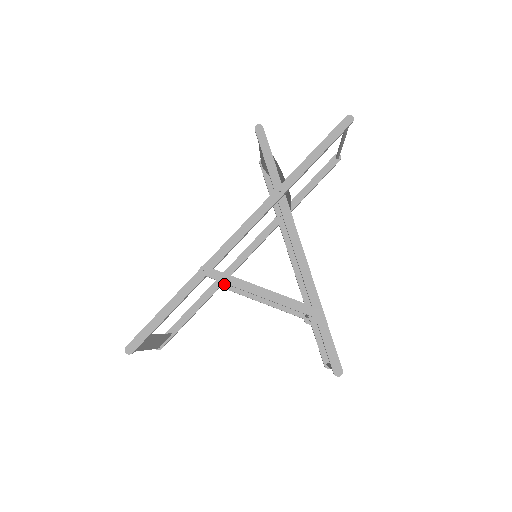
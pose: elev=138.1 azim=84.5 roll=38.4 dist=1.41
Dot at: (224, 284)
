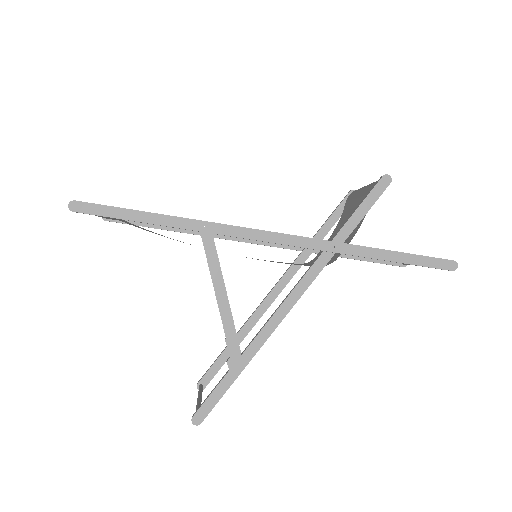
Dot at: occluded
